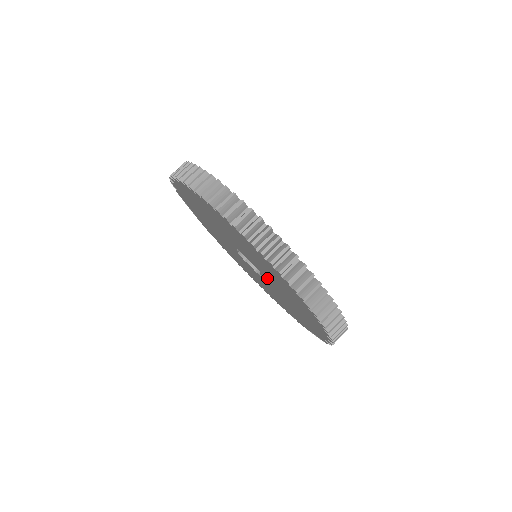
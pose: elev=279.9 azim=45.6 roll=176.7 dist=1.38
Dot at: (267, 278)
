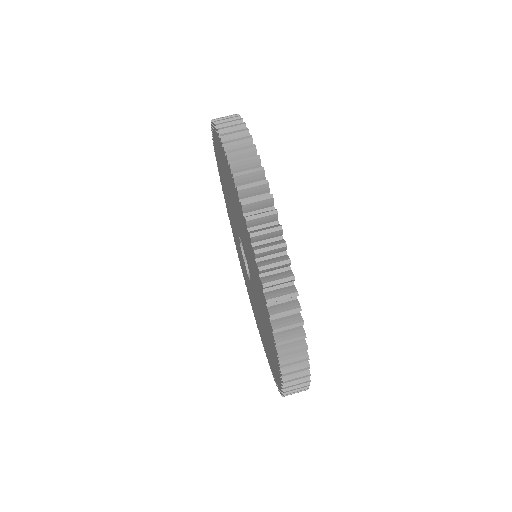
Dot at: occluded
